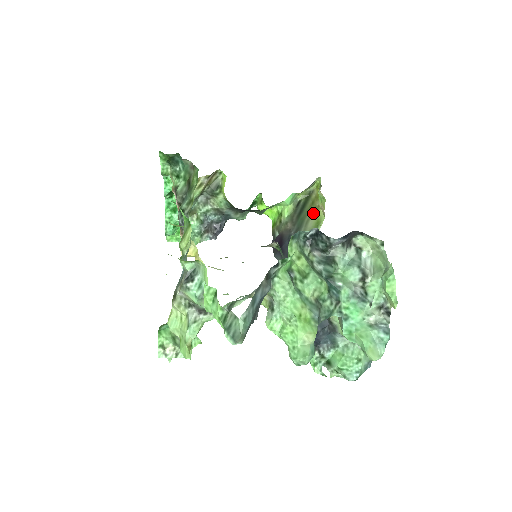
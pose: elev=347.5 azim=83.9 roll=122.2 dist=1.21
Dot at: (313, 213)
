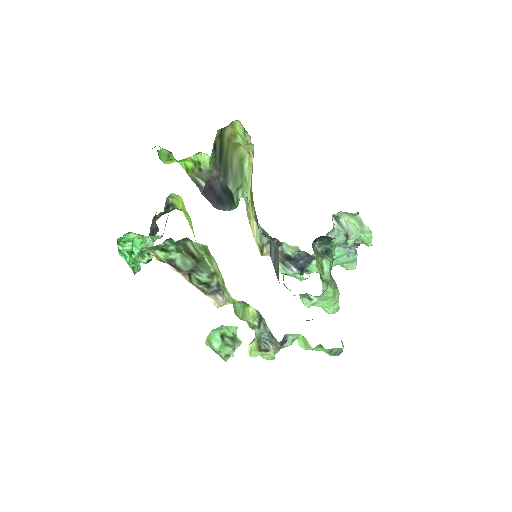
Dot at: (233, 151)
